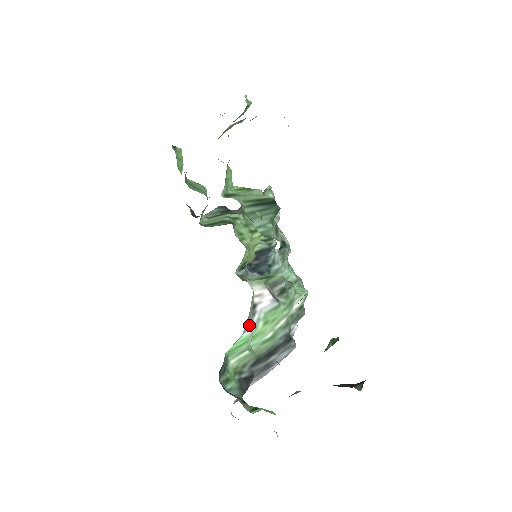
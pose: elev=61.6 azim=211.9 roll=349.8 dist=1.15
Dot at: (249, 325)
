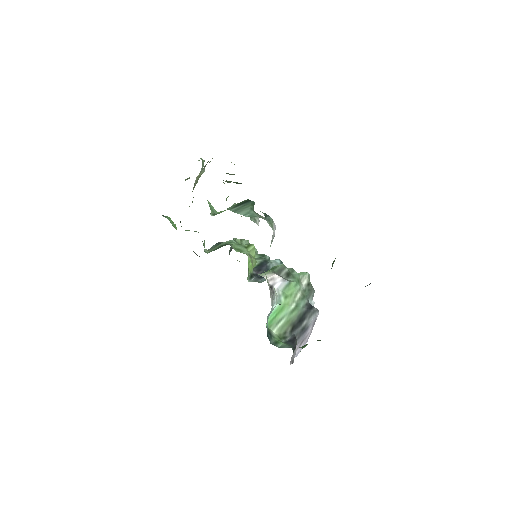
Dot at: (274, 300)
